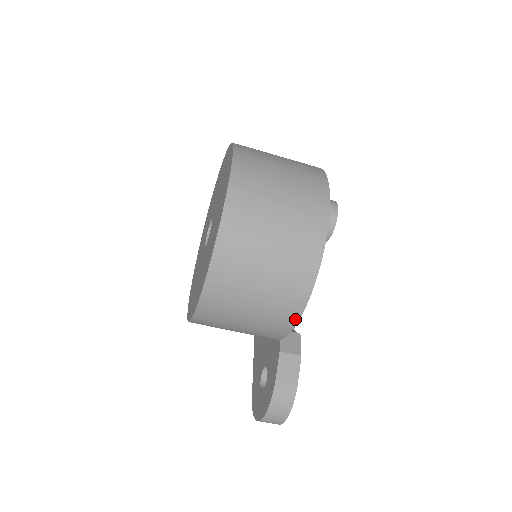
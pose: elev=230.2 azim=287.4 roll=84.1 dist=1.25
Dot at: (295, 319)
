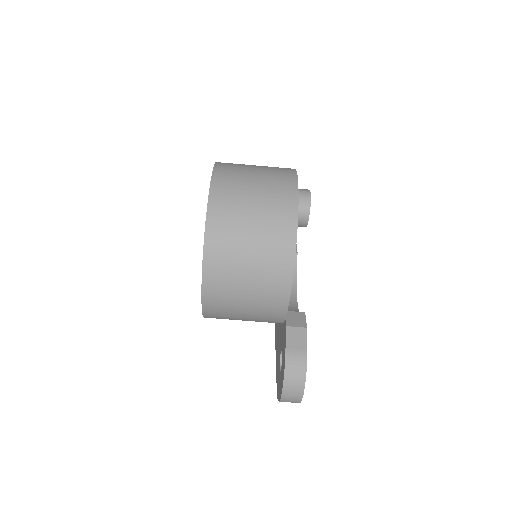
Dot at: (288, 285)
